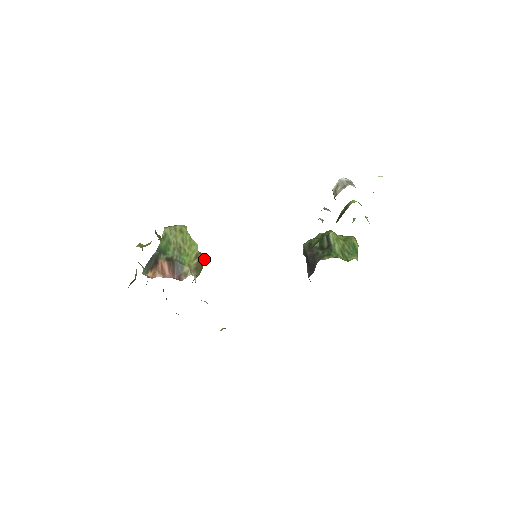
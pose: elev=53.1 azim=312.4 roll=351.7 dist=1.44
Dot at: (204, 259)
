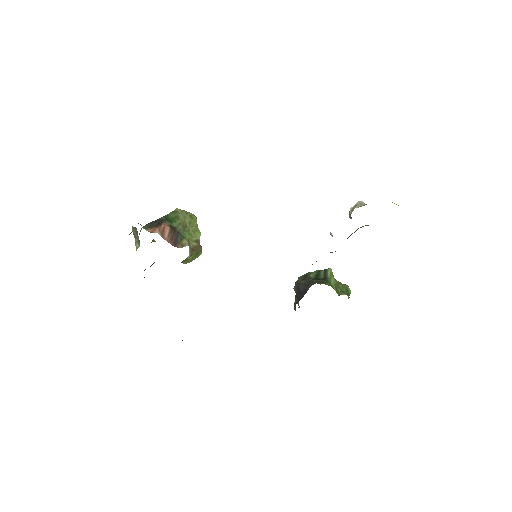
Dot at: (201, 251)
